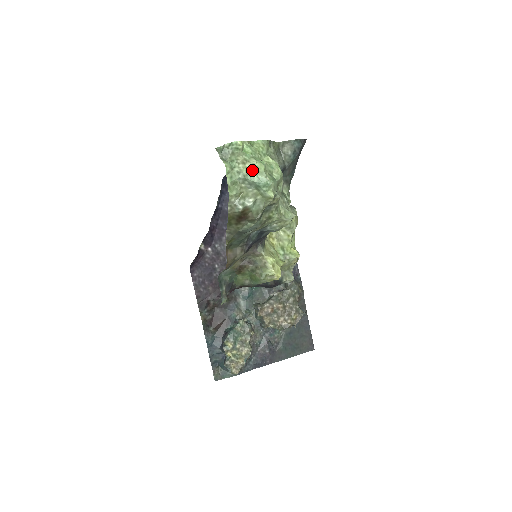
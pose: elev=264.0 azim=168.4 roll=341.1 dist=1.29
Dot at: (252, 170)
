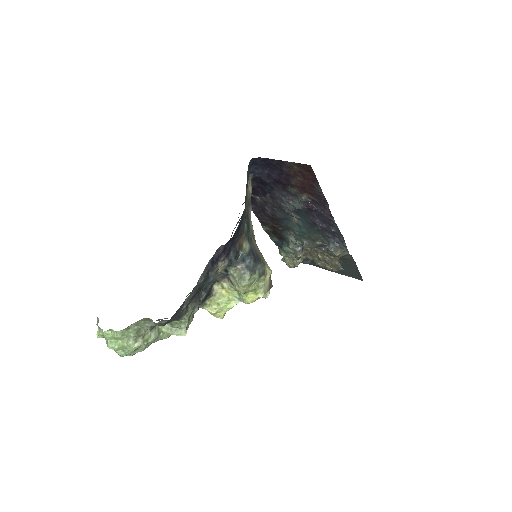
Dot at: (110, 348)
